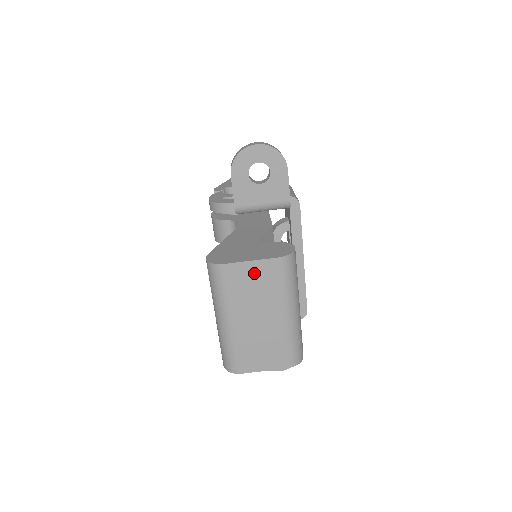
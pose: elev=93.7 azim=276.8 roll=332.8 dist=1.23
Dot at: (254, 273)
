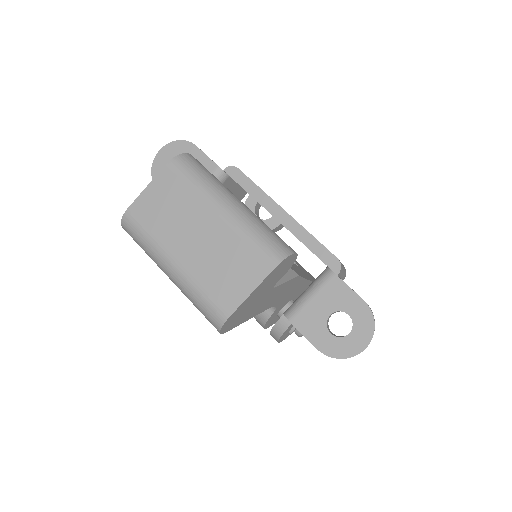
Dot at: (157, 195)
